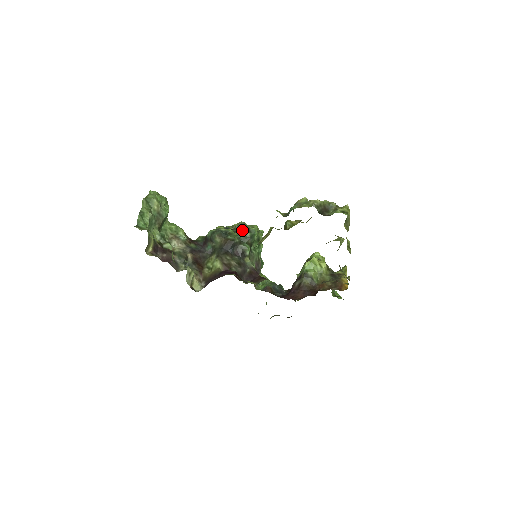
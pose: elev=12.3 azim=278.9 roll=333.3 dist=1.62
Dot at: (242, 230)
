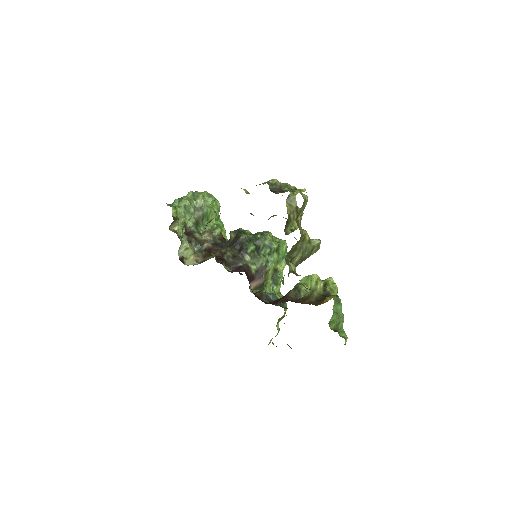
Dot at: (257, 232)
